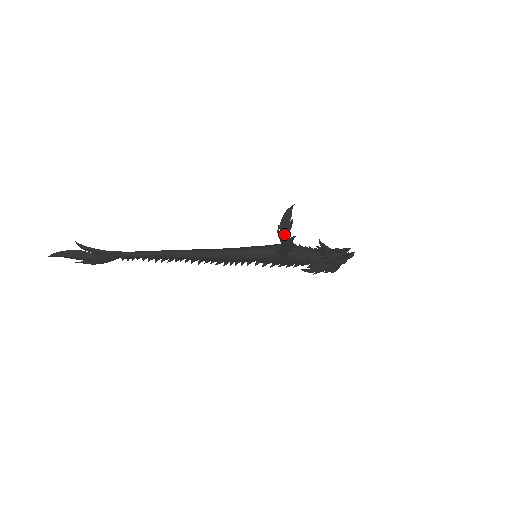
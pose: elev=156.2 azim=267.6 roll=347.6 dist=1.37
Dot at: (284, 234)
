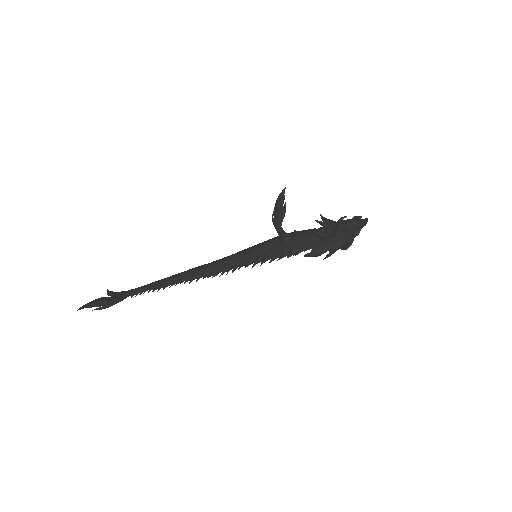
Dot at: occluded
